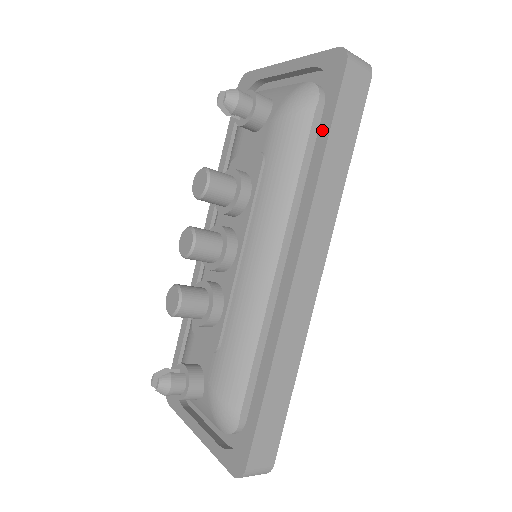
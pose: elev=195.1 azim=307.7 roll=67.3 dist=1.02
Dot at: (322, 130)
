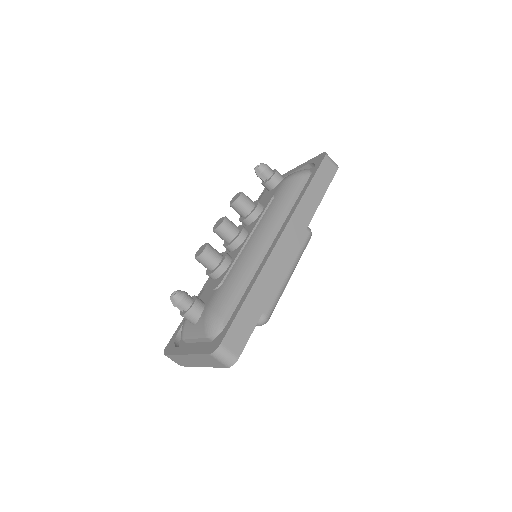
Dot at: (308, 181)
